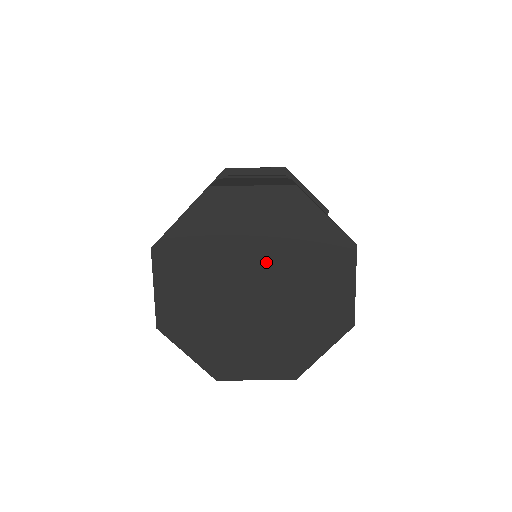
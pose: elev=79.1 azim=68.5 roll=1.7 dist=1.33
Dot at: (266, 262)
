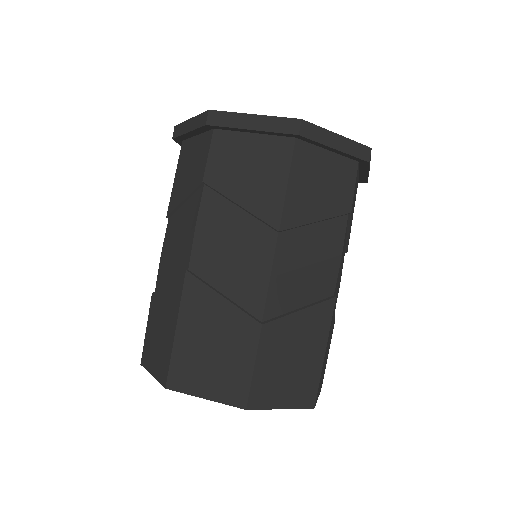
Dot at: occluded
